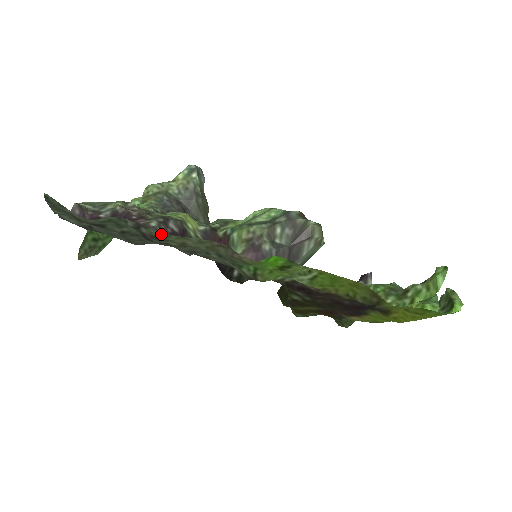
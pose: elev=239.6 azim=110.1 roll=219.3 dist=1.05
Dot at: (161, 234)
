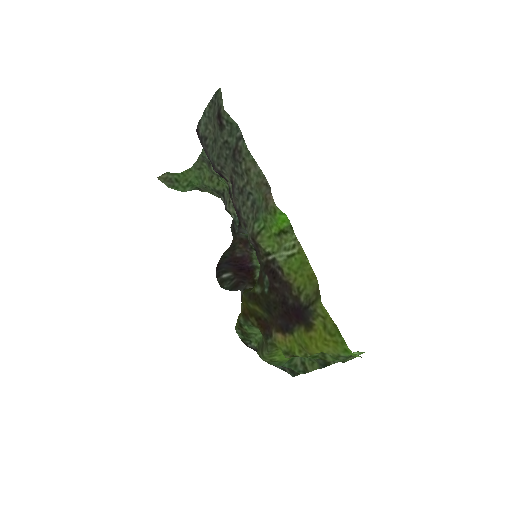
Dot at: (247, 150)
